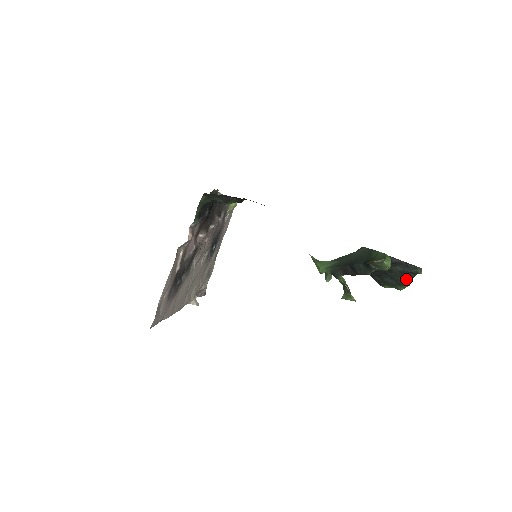
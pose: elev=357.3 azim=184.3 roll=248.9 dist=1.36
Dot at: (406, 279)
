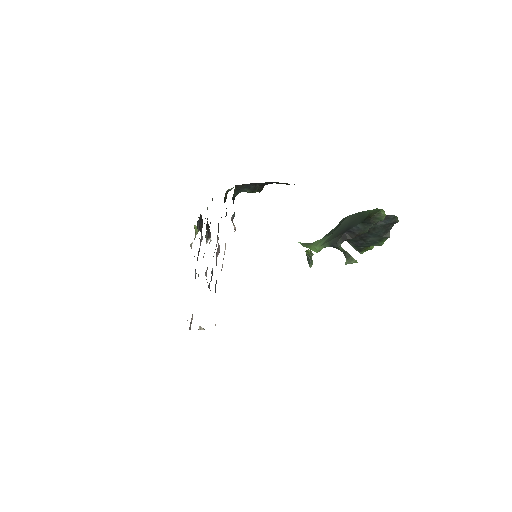
Dot at: (387, 232)
